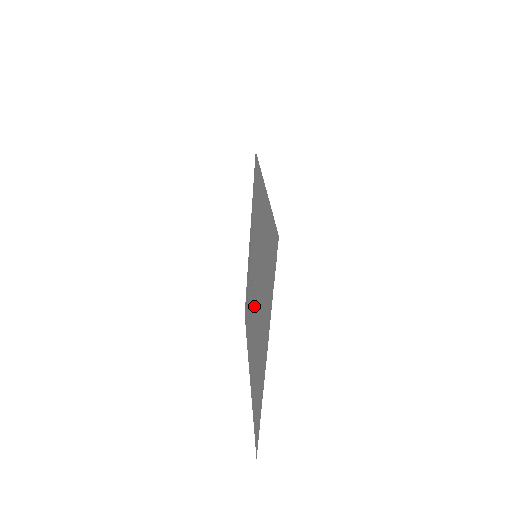
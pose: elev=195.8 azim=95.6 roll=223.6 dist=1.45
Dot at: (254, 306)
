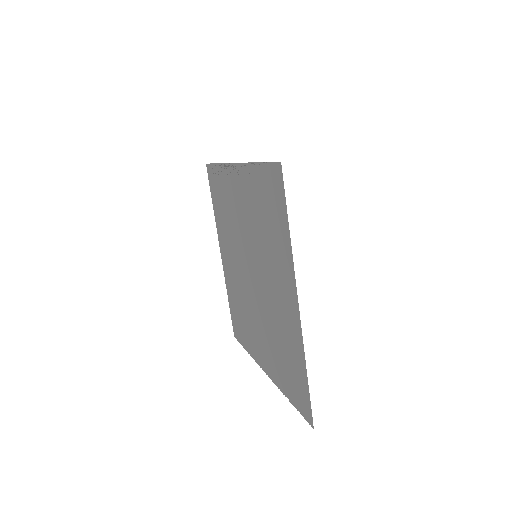
Dot at: (243, 269)
